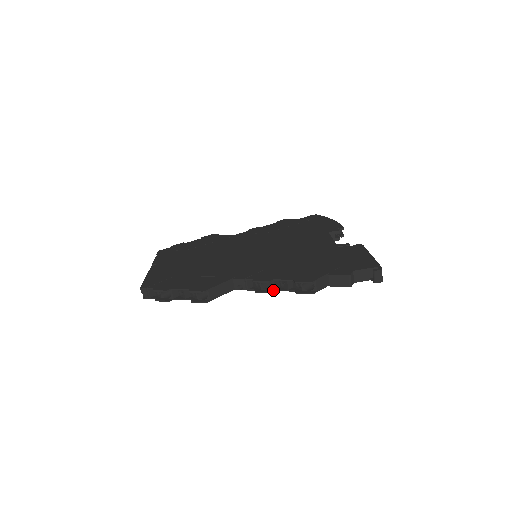
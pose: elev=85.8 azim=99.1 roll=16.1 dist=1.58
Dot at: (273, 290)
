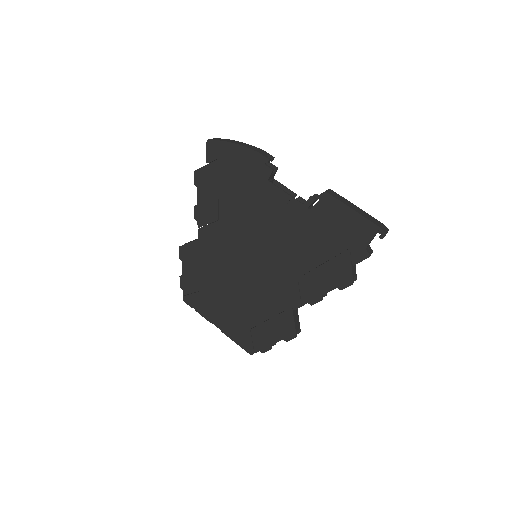
Dot at: (326, 293)
